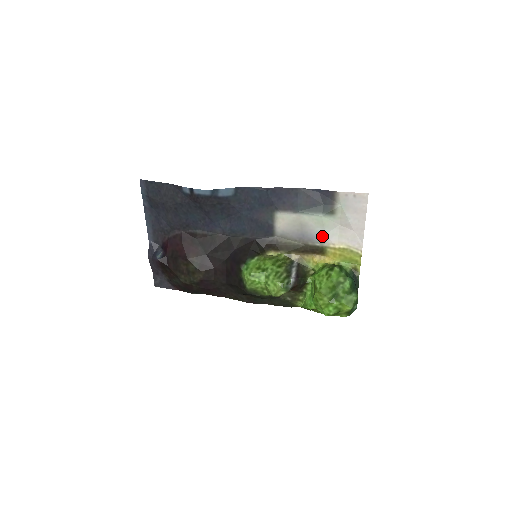
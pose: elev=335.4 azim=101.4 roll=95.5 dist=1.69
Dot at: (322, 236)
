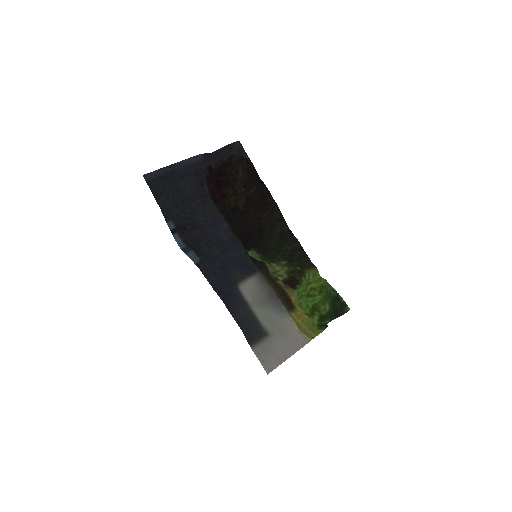
Dot at: (279, 314)
